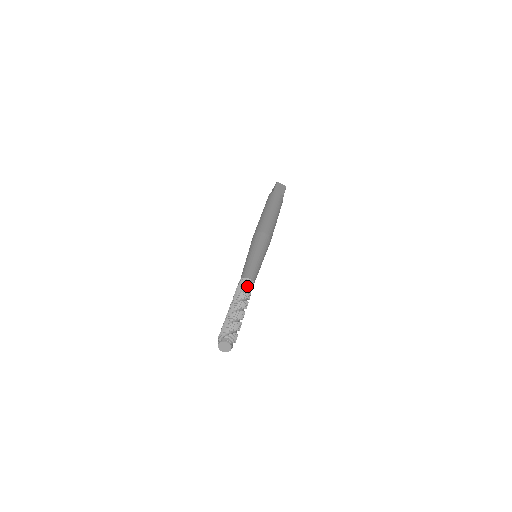
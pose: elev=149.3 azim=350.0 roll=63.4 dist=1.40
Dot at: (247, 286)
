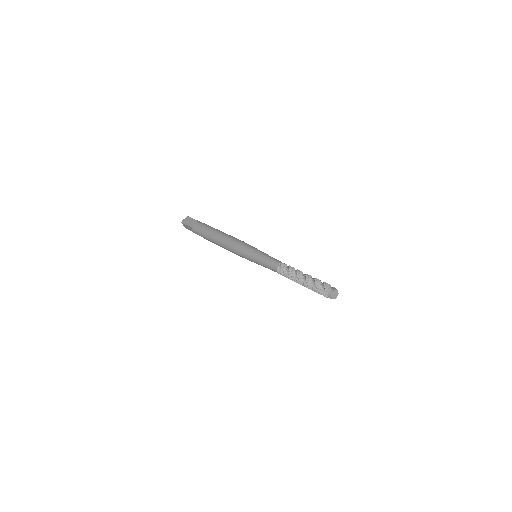
Dot at: occluded
